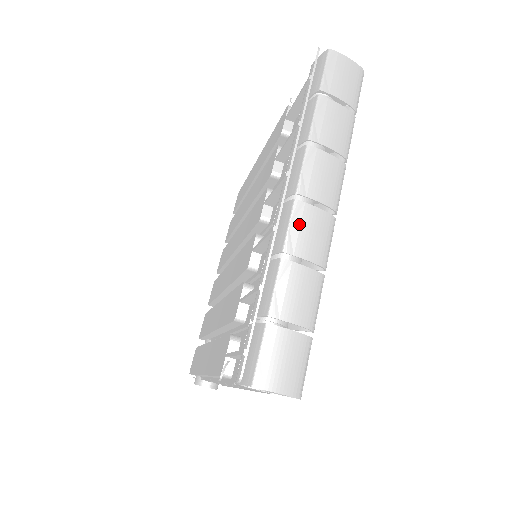
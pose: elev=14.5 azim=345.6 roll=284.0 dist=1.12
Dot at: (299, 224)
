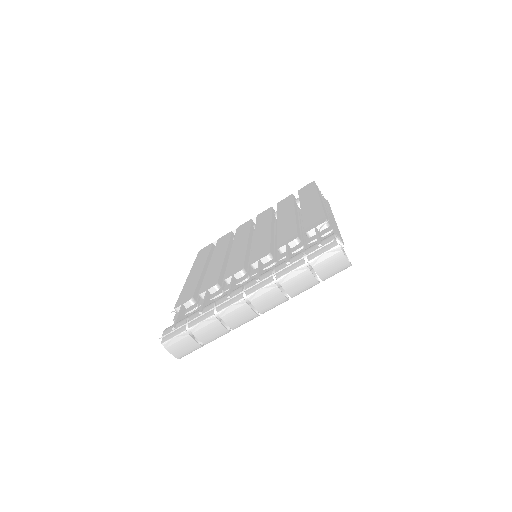
Dot at: (235, 309)
